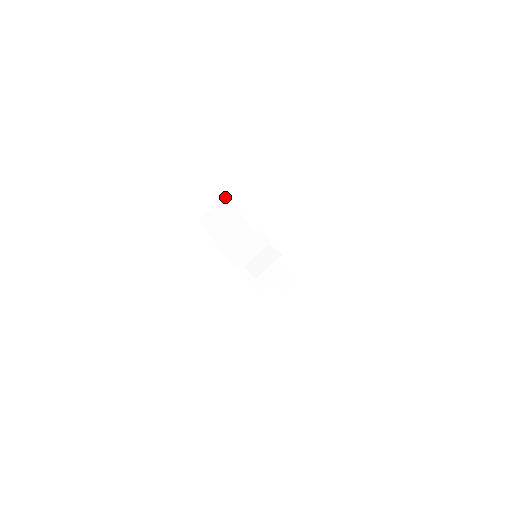
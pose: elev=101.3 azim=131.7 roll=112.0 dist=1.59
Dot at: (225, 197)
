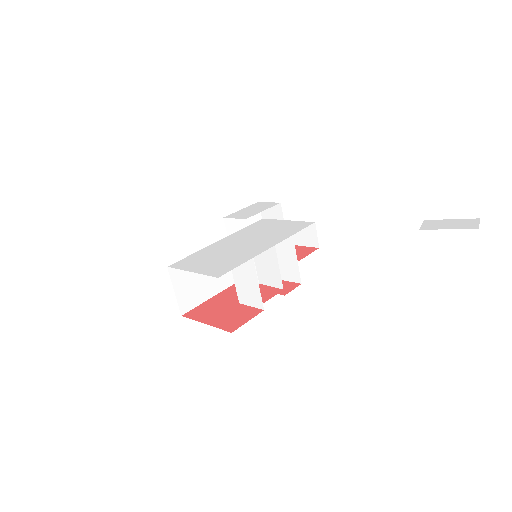
Dot at: (169, 274)
